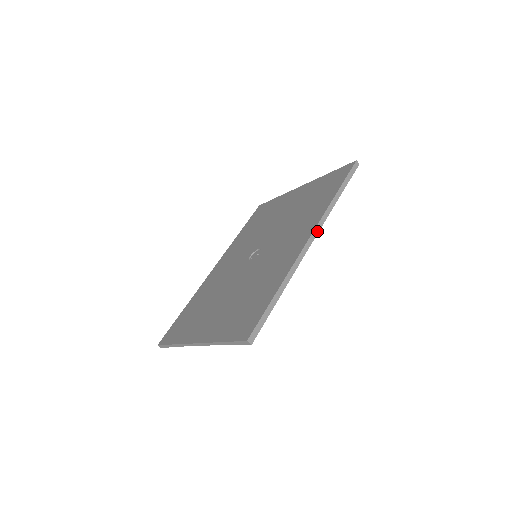
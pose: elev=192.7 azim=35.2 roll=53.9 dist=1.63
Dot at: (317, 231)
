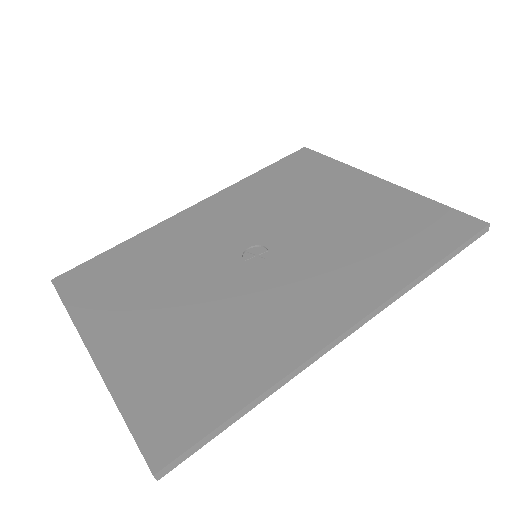
Dot at: (368, 319)
